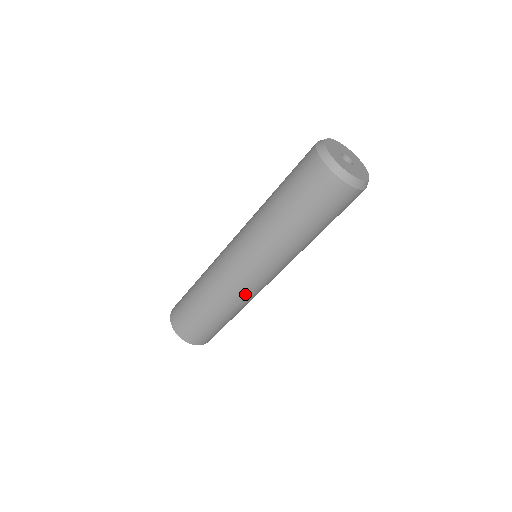
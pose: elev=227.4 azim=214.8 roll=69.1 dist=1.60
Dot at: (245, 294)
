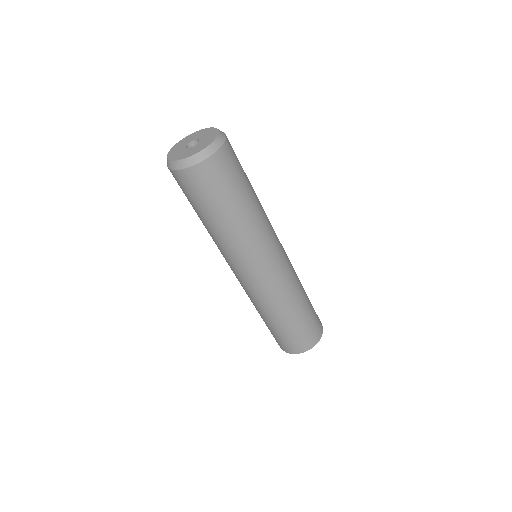
Dot at: (249, 293)
